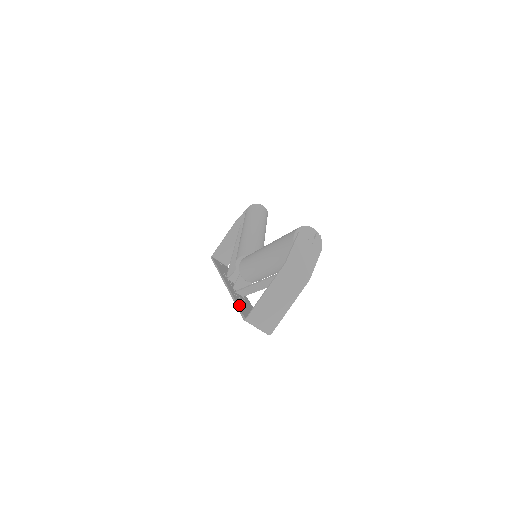
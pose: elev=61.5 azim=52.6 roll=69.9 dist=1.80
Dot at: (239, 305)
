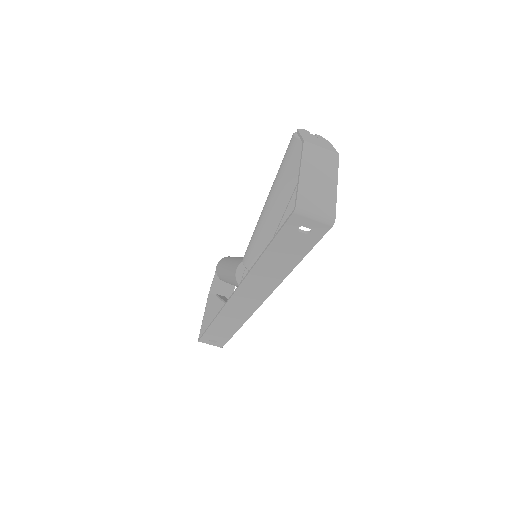
Dot at: (273, 242)
